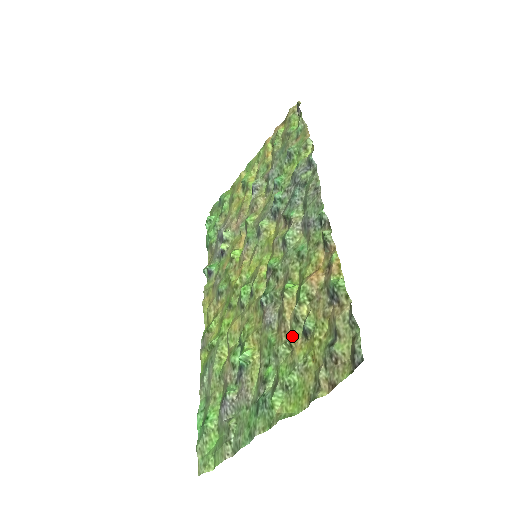
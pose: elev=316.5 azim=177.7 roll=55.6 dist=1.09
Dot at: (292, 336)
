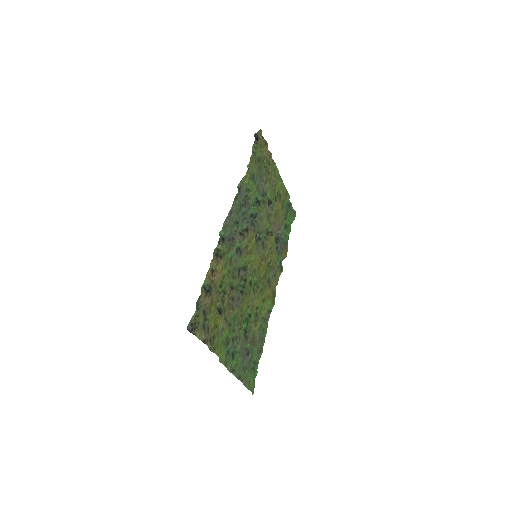
Dot at: (223, 313)
